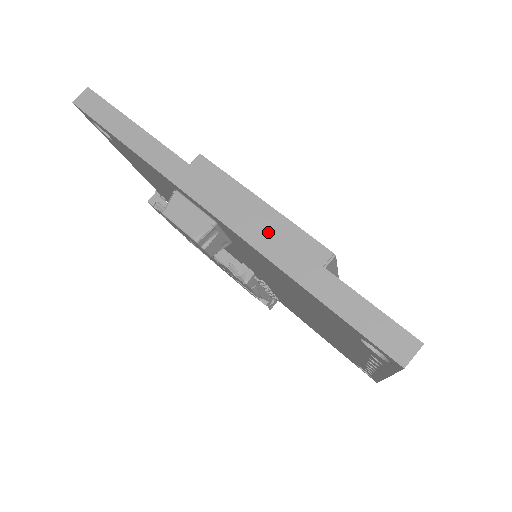
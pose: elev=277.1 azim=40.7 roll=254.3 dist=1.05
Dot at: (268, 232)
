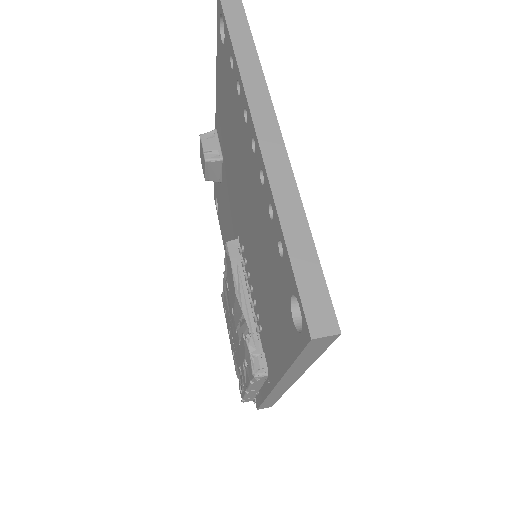
Dot at: occluded
